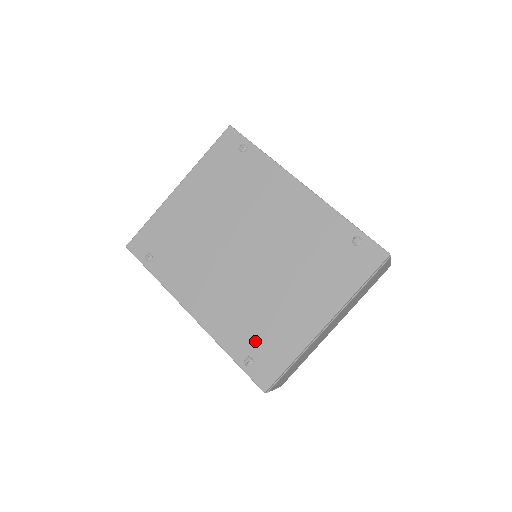
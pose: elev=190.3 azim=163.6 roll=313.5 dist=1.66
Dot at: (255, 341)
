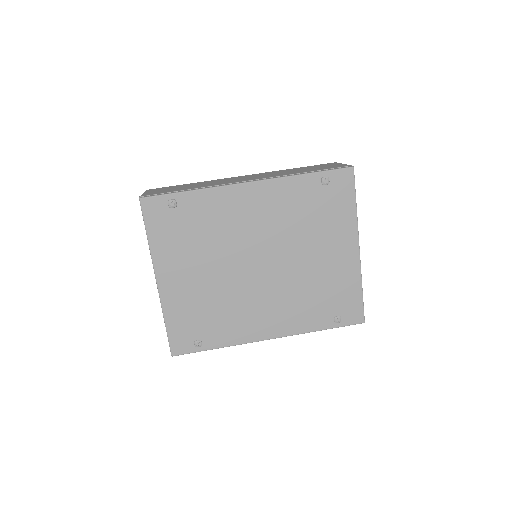
Dot at: (328, 306)
